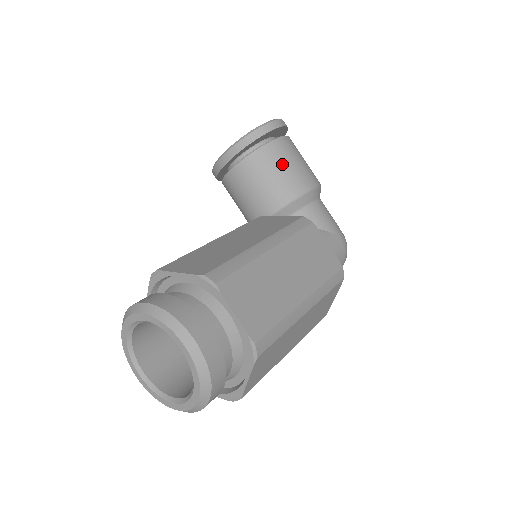
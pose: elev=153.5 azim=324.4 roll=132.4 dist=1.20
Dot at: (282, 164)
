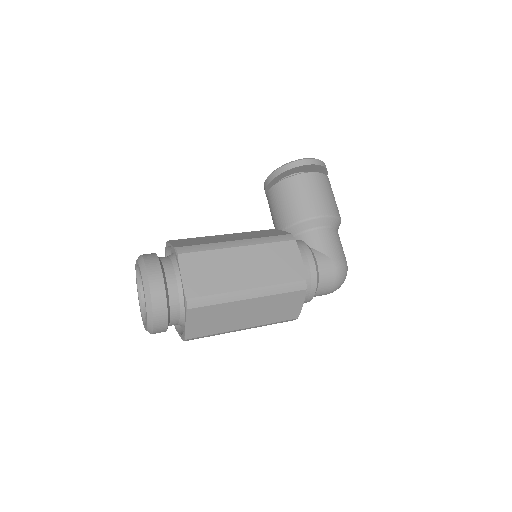
Dot at: (300, 193)
